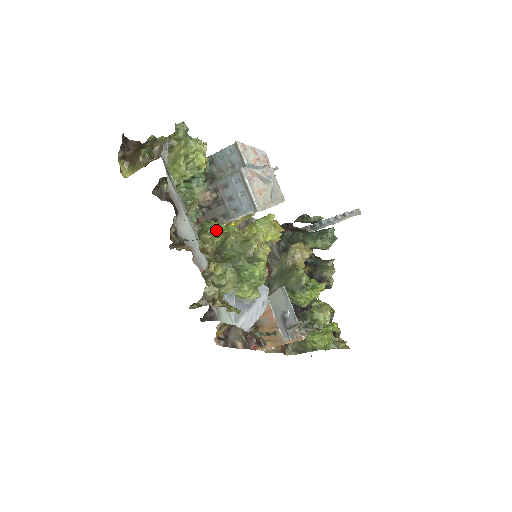
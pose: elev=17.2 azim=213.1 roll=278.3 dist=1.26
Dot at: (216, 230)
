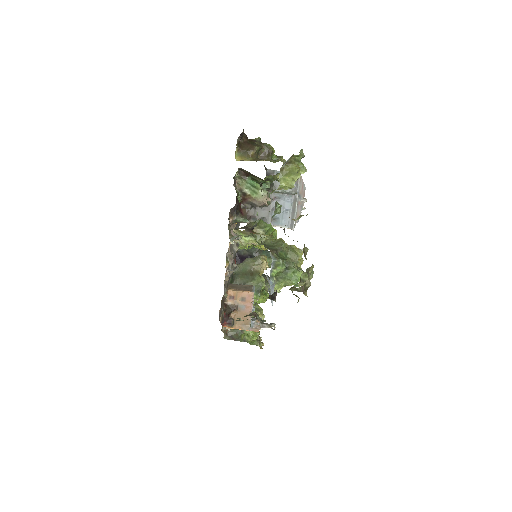
Dot at: (269, 230)
